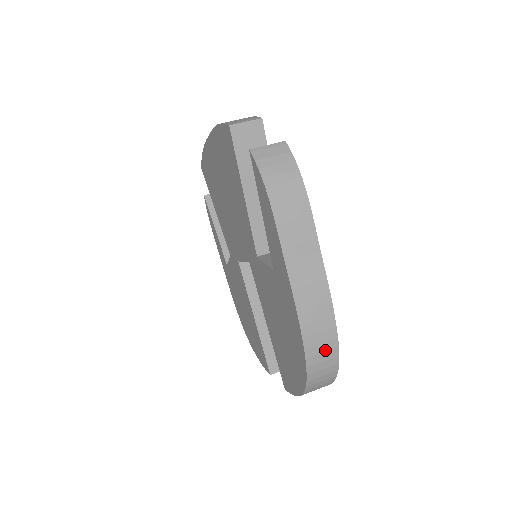
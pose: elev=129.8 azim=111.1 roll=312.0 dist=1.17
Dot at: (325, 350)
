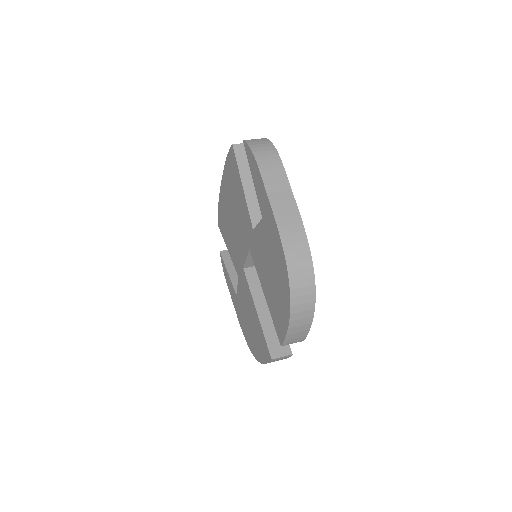
Dot at: (301, 259)
